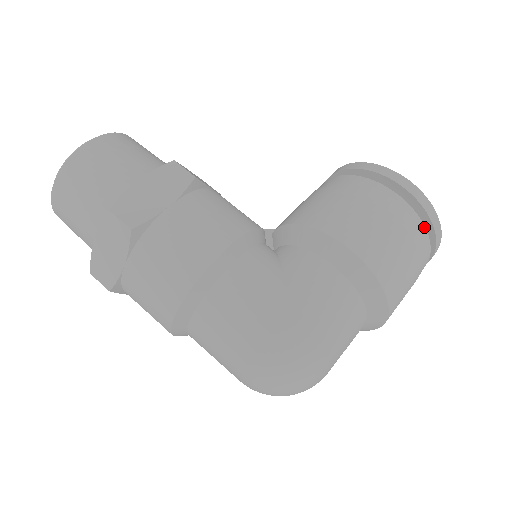
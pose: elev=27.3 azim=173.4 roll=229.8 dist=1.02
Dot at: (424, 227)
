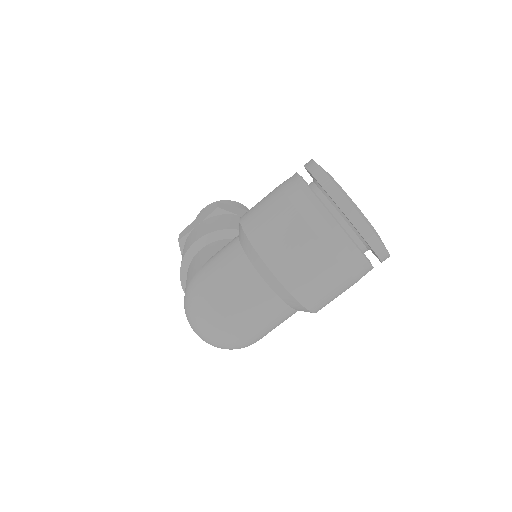
Dot at: (314, 195)
